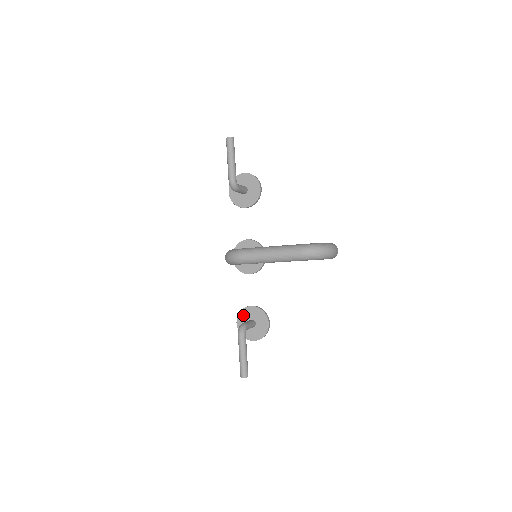
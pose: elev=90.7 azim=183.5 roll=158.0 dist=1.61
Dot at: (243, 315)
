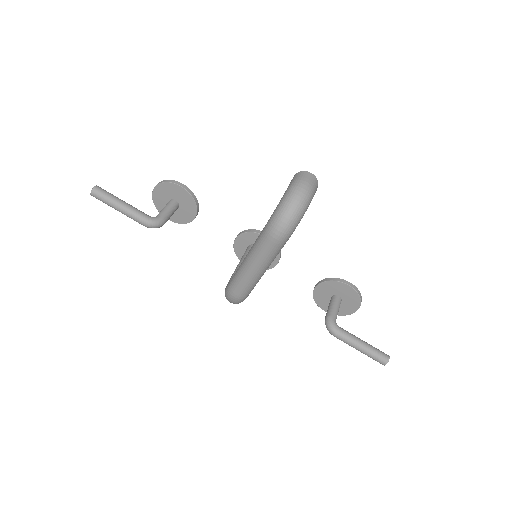
Dot at: (320, 300)
